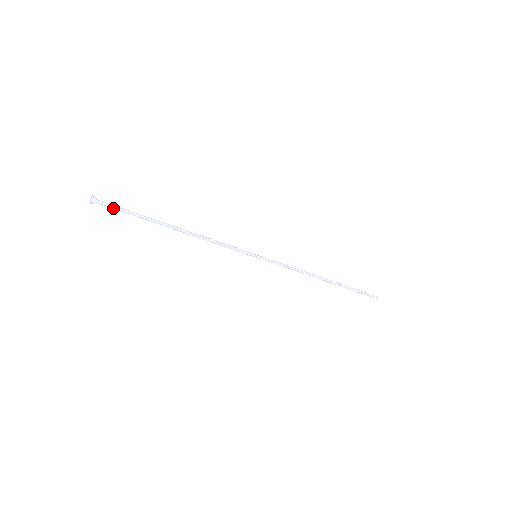
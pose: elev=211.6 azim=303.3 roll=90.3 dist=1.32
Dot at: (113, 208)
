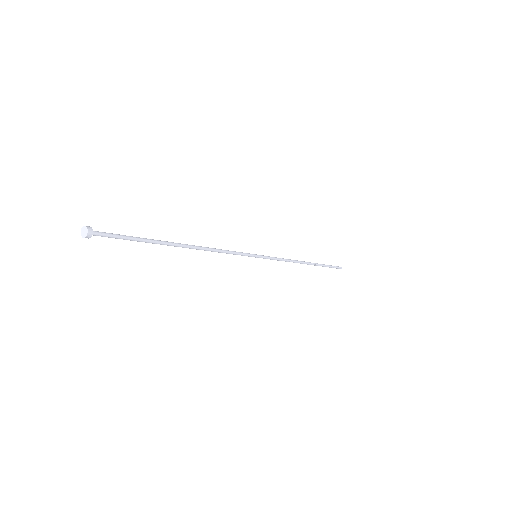
Dot at: (112, 237)
